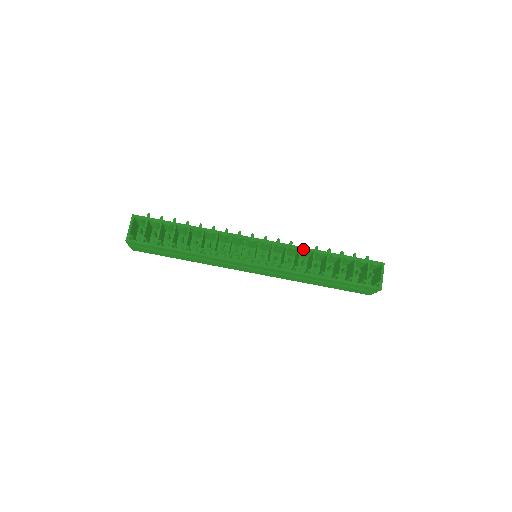
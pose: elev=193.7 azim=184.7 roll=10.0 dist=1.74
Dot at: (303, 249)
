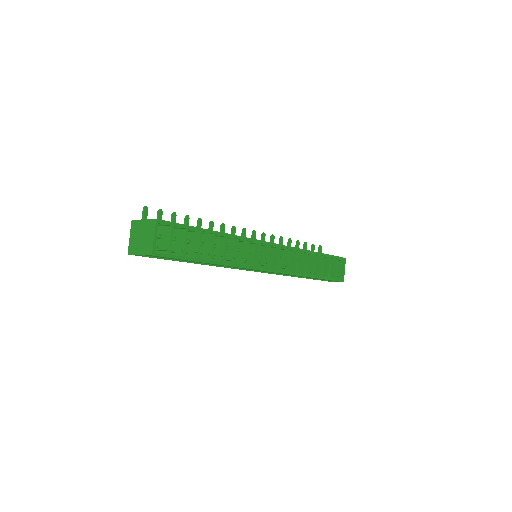
Dot at: (300, 250)
